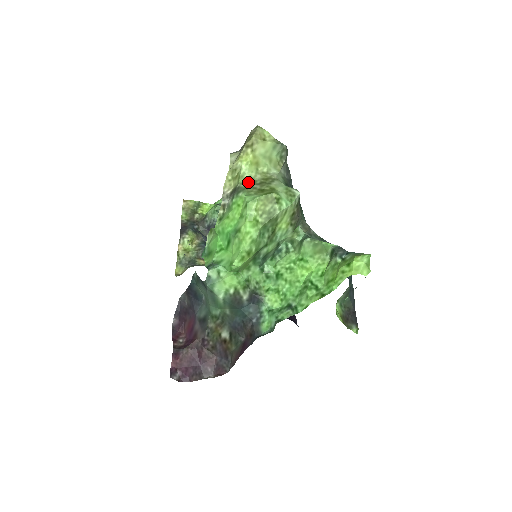
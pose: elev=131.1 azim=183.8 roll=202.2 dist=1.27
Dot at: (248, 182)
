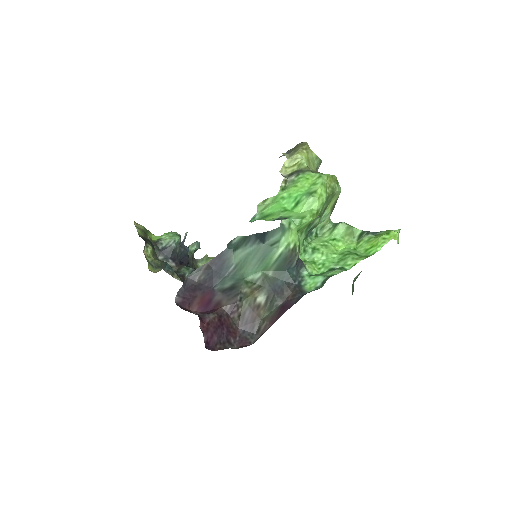
Dot at: (309, 168)
